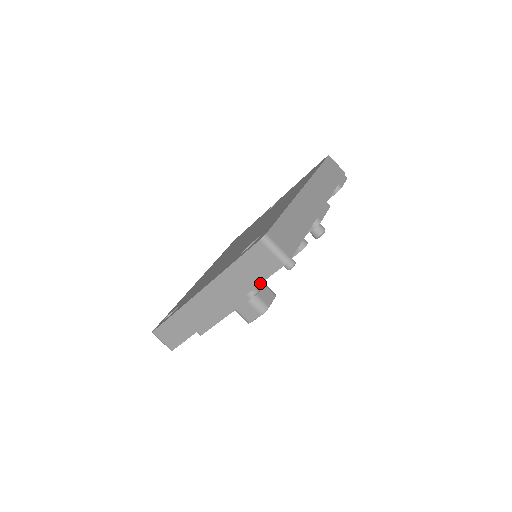
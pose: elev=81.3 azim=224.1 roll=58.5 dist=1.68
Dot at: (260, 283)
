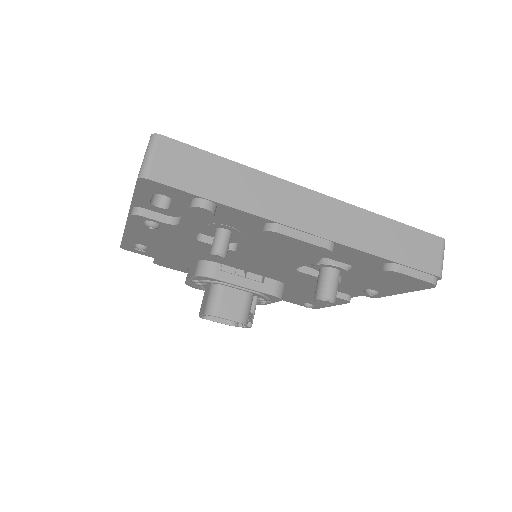
Dot at: (133, 195)
